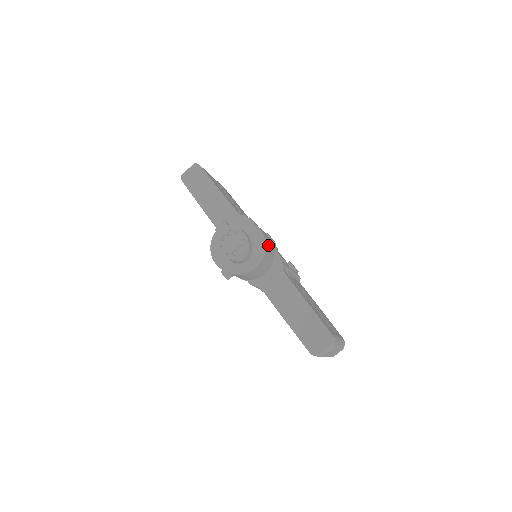
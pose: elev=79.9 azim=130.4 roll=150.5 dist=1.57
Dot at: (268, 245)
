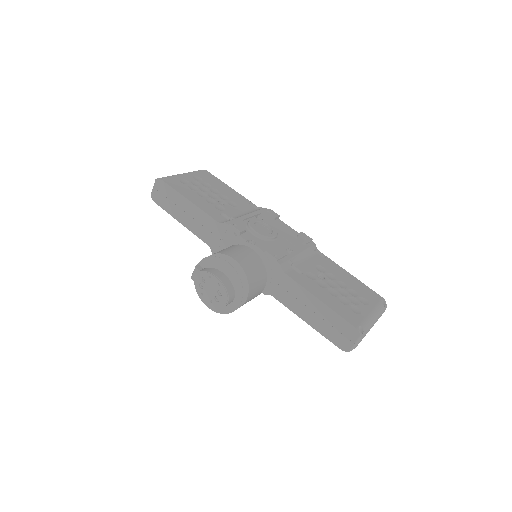
Dot at: (250, 269)
